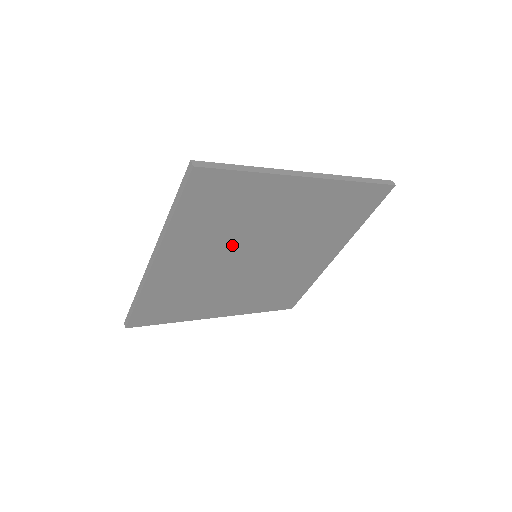
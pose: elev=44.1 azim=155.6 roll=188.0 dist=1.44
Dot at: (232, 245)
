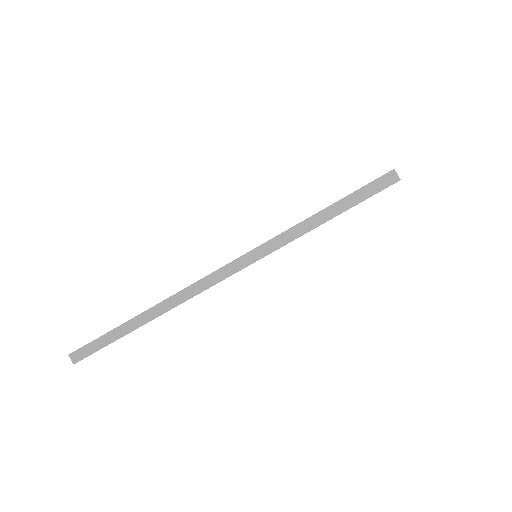
Dot at: occluded
